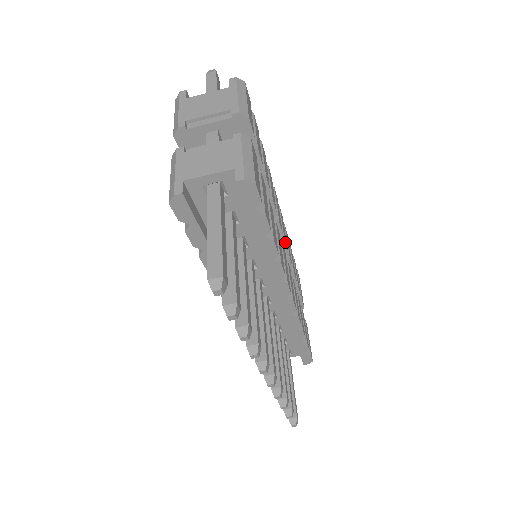
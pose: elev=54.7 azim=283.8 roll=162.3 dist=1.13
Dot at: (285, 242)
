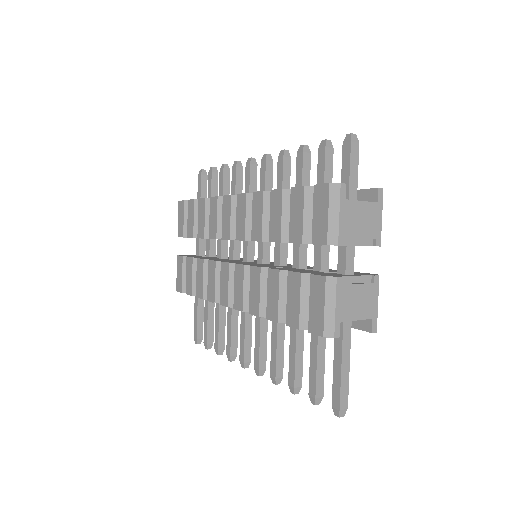
Dot at: occluded
